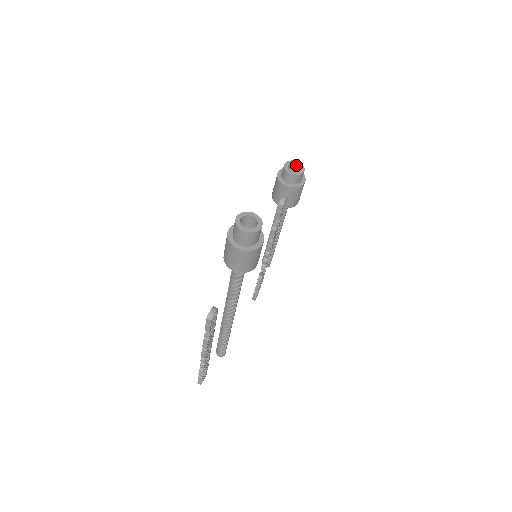
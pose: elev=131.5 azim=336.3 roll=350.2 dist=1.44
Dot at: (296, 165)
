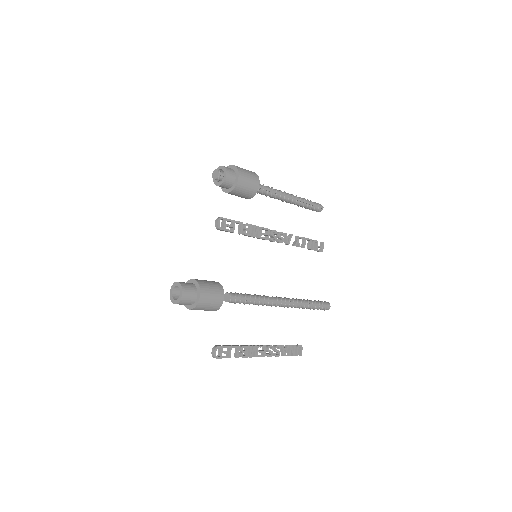
Dot at: (215, 177)
